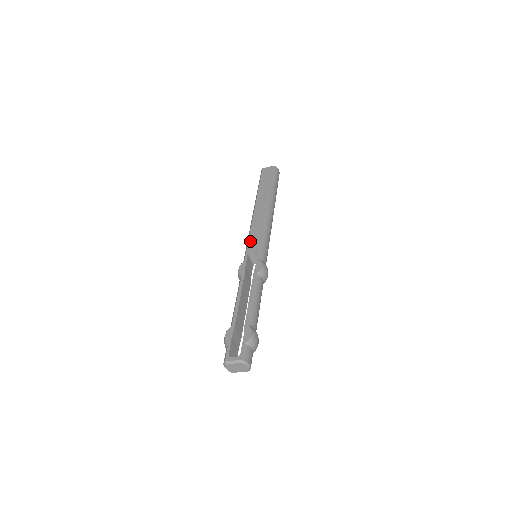
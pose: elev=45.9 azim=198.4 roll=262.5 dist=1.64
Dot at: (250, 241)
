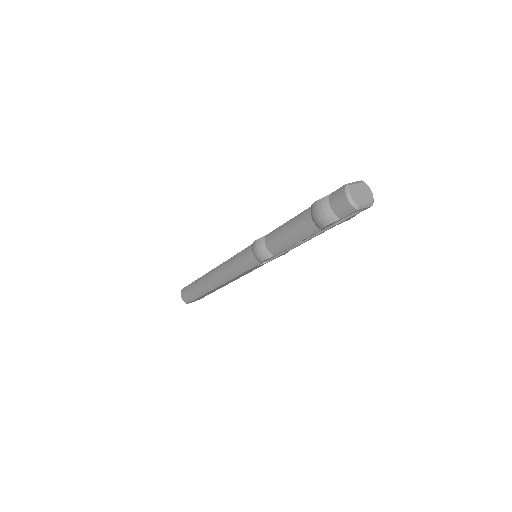
Dot at: (239, 252)
